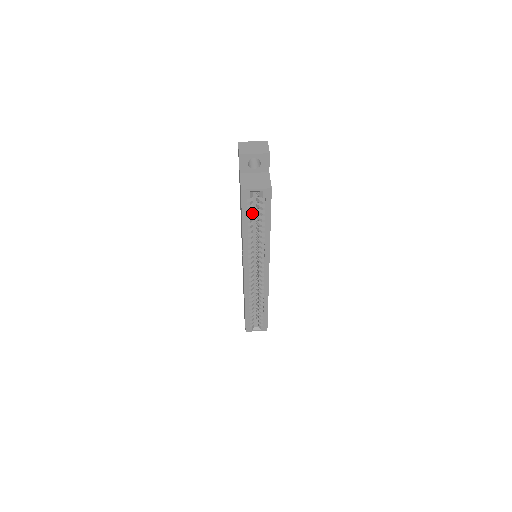
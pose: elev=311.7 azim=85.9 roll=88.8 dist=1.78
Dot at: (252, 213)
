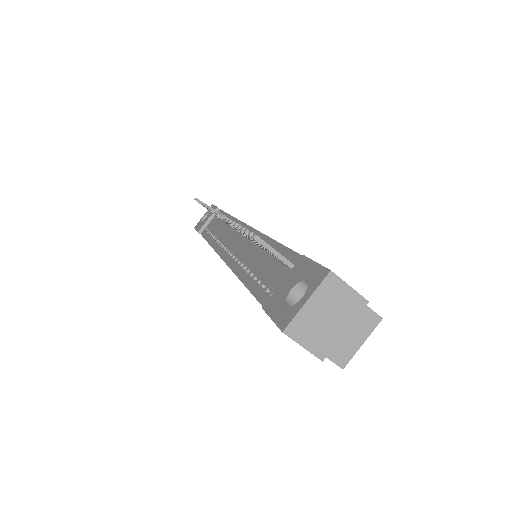
Dot at: occluded
